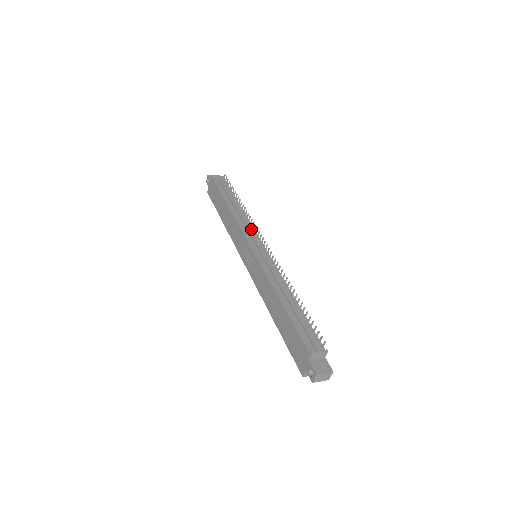
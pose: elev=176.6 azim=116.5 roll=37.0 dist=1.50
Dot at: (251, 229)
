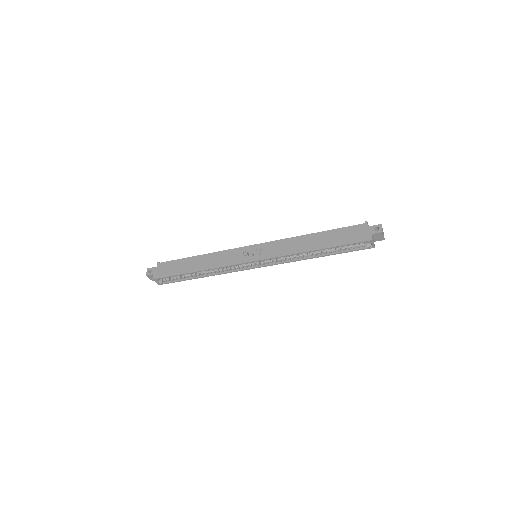
Dot at: occluded
